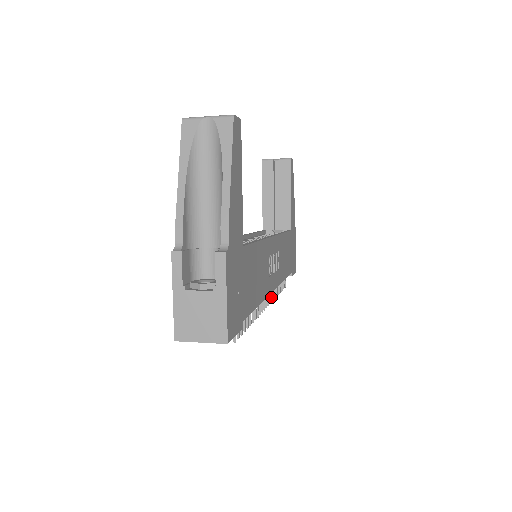
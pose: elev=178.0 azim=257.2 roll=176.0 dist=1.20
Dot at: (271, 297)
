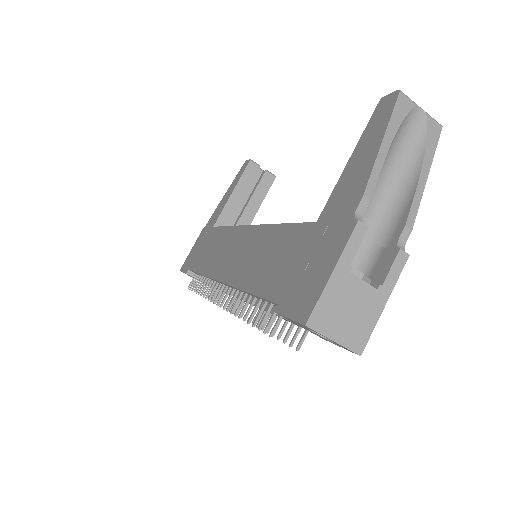
Dot at: occluded
